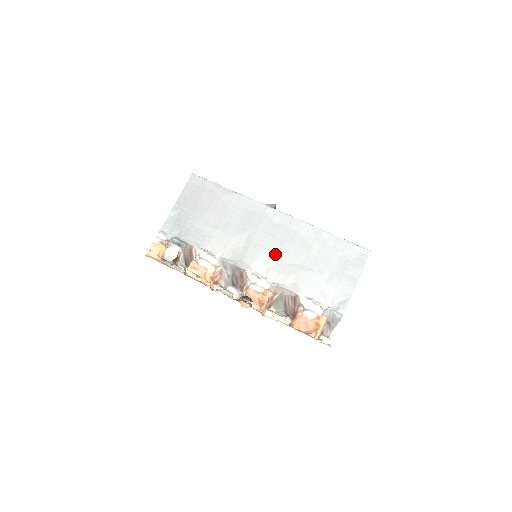
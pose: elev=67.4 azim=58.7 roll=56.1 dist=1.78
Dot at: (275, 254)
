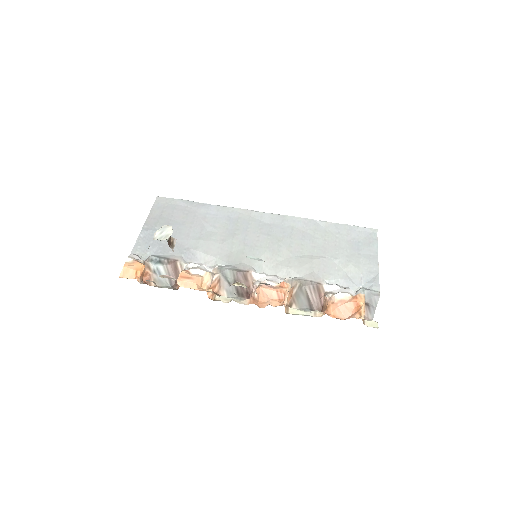
Dot at: (277, 250)
